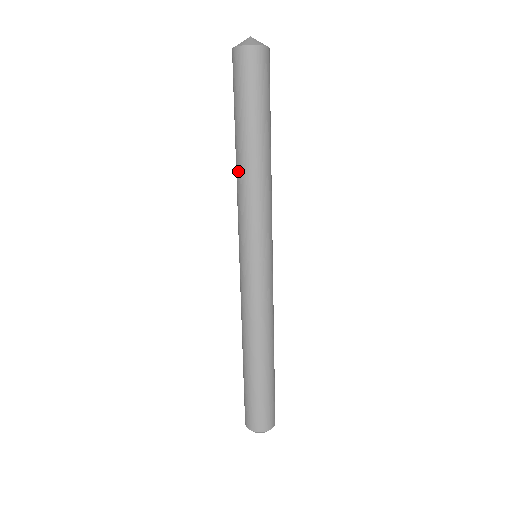
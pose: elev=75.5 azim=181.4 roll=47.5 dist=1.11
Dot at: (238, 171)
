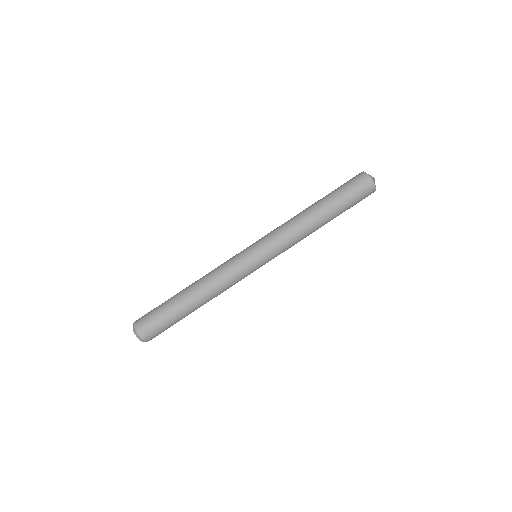
Dot at: (301, 213)
